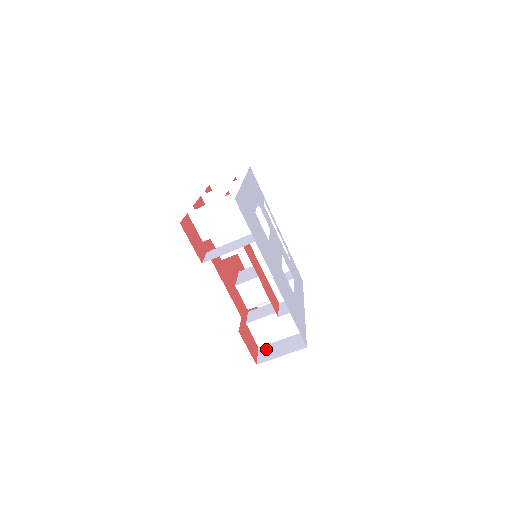
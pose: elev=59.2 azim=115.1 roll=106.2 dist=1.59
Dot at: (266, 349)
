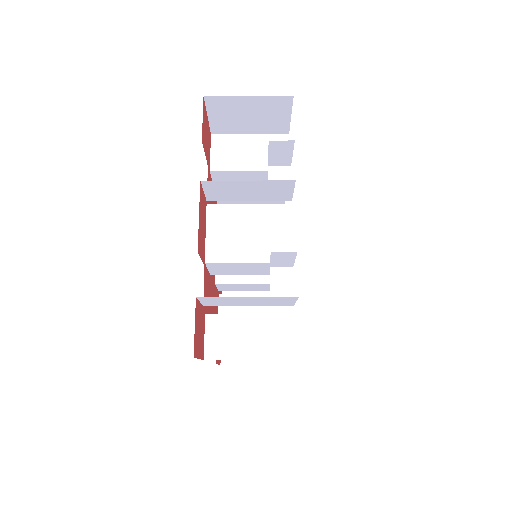
Dot at: occluded
